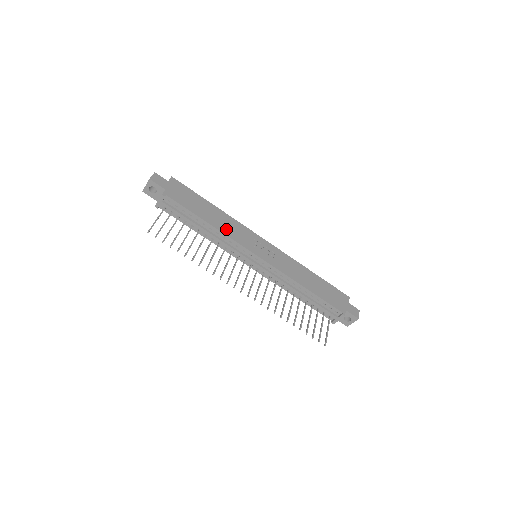
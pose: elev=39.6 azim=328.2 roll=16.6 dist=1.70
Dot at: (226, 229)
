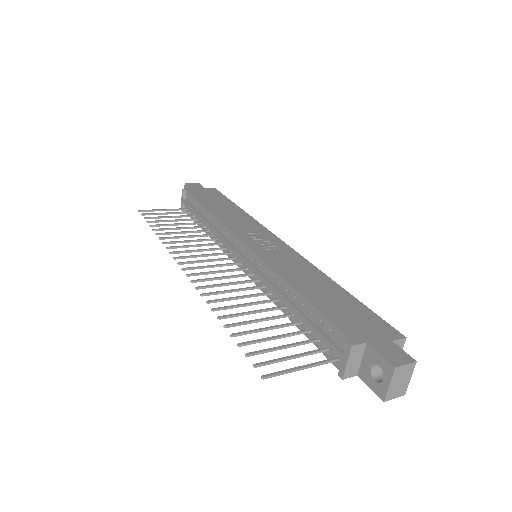
Dot at: (227, 218)
